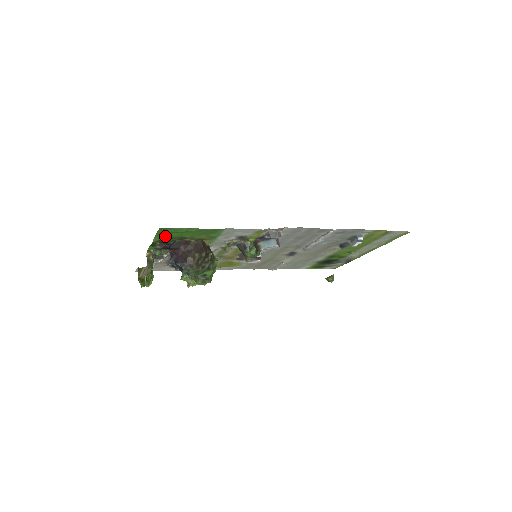
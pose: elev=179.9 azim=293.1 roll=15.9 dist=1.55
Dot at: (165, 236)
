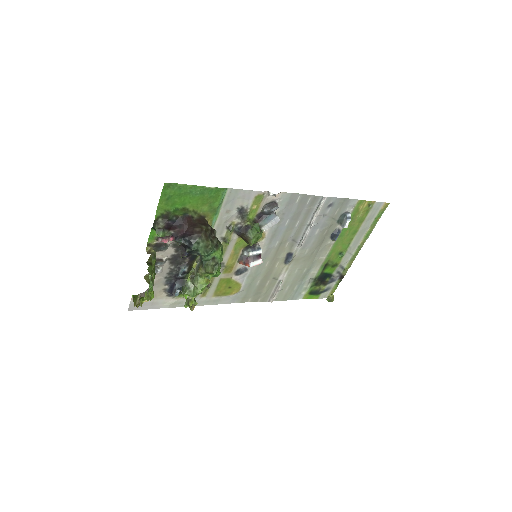
Dot at: (168, 205)
